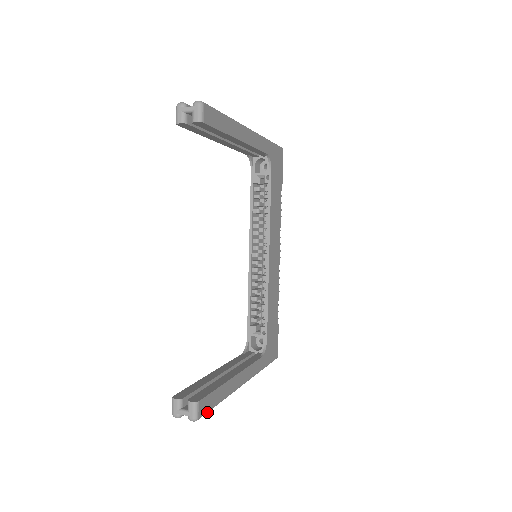
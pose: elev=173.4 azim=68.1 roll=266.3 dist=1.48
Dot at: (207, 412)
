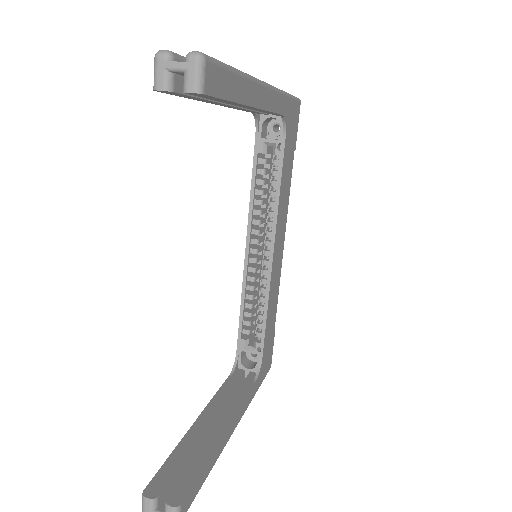
Dot at: (191, 503)
